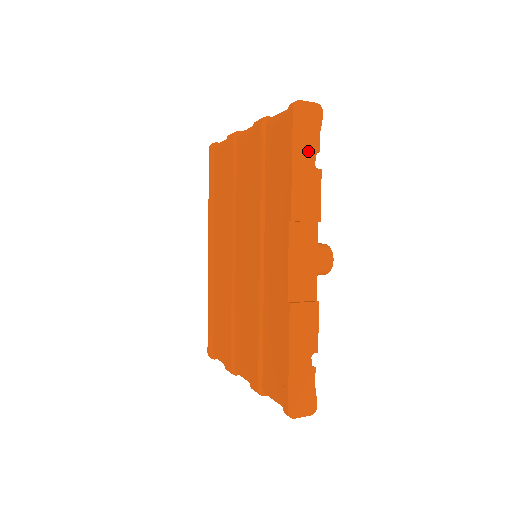
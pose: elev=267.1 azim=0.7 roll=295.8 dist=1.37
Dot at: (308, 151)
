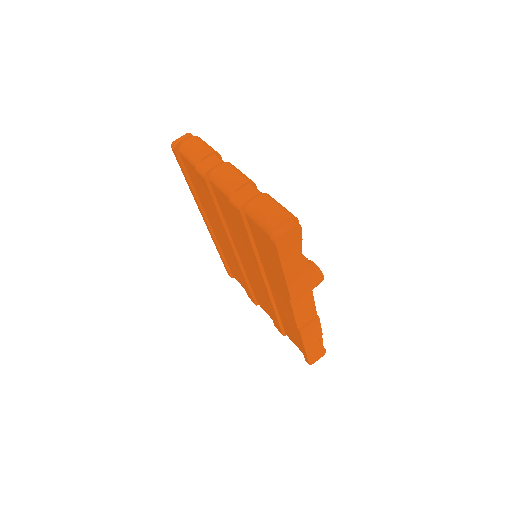
Dot at: (295, 258)
